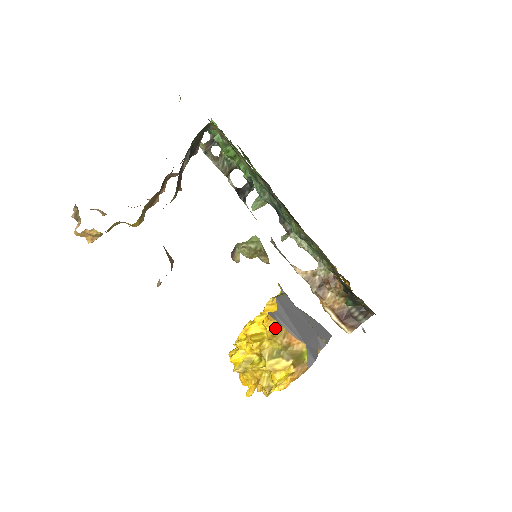
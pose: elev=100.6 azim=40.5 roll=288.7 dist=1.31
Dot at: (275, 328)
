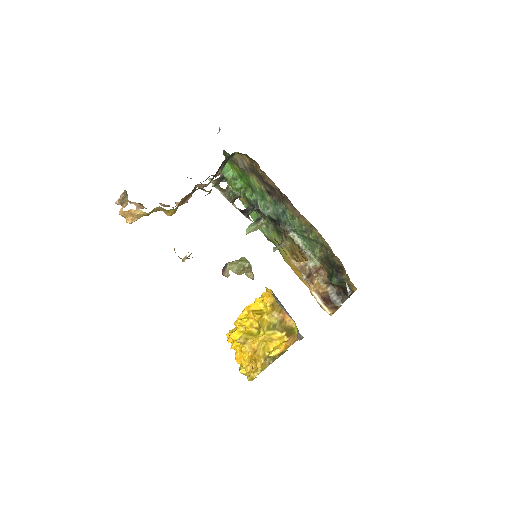
Dot at: (274, 304)
